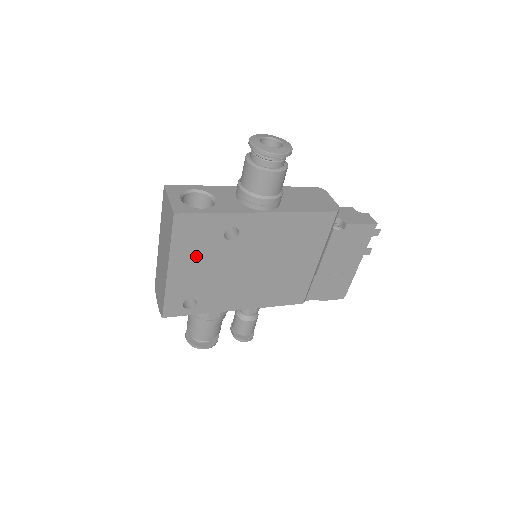
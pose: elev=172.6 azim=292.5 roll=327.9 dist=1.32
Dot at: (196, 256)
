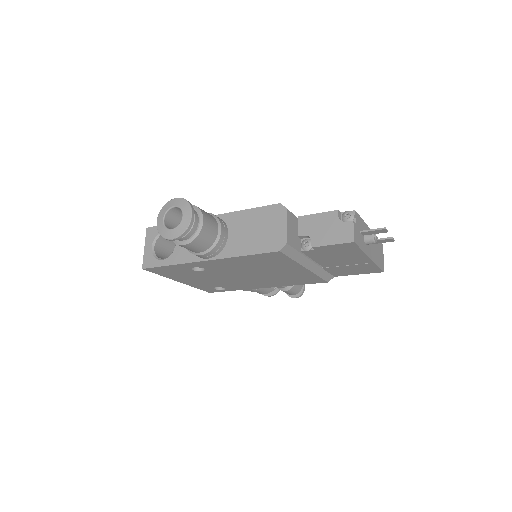
Dot at: (189, 277)
